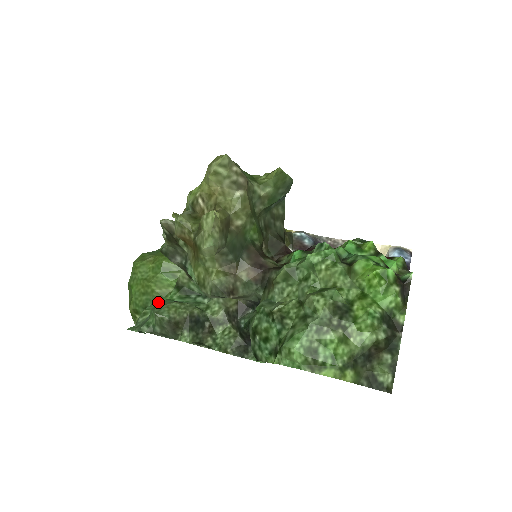
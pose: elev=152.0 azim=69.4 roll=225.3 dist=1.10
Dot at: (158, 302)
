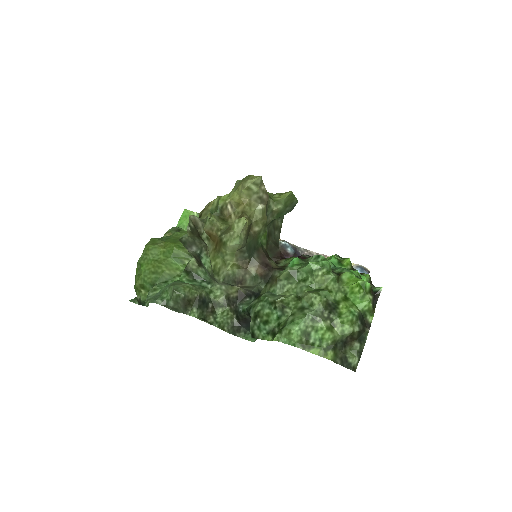
Dot at: (166, 281)
